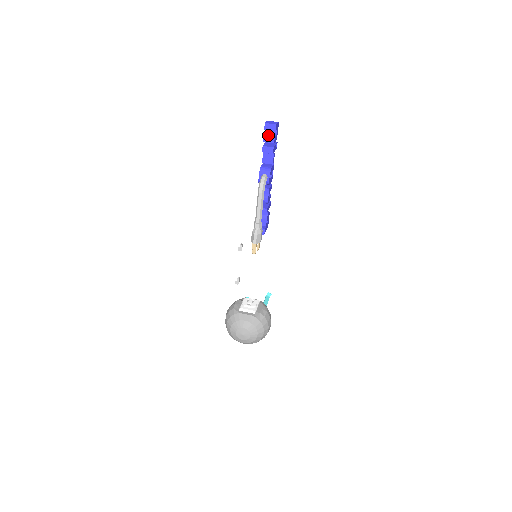
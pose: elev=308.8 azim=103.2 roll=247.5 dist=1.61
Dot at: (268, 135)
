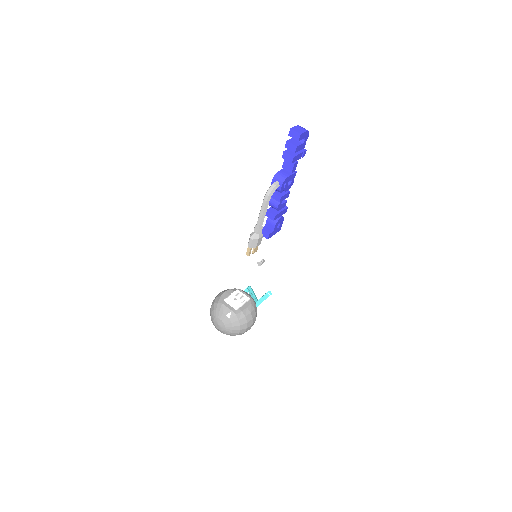
Dot at: (291, 142)
